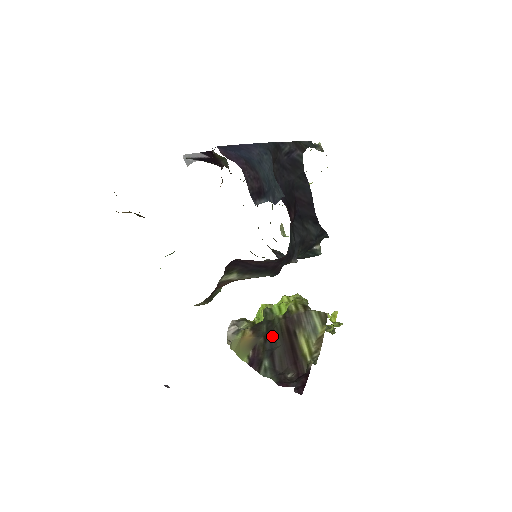
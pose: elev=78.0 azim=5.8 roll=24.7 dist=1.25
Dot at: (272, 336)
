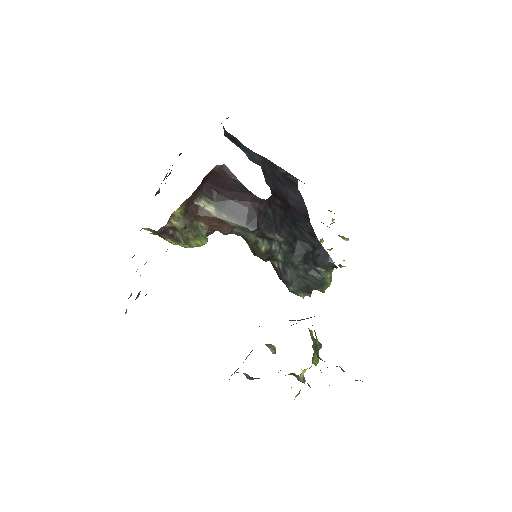
Dot at: occluded
